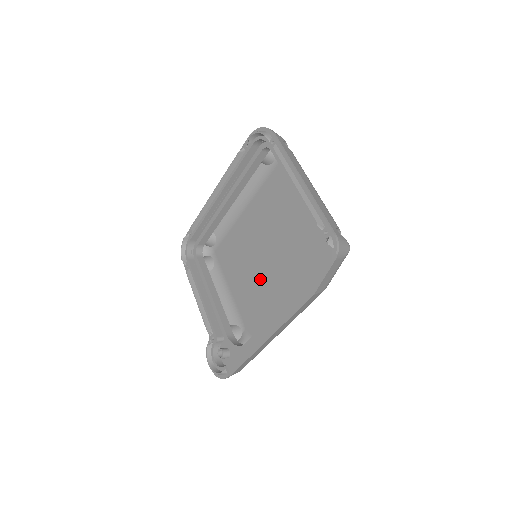
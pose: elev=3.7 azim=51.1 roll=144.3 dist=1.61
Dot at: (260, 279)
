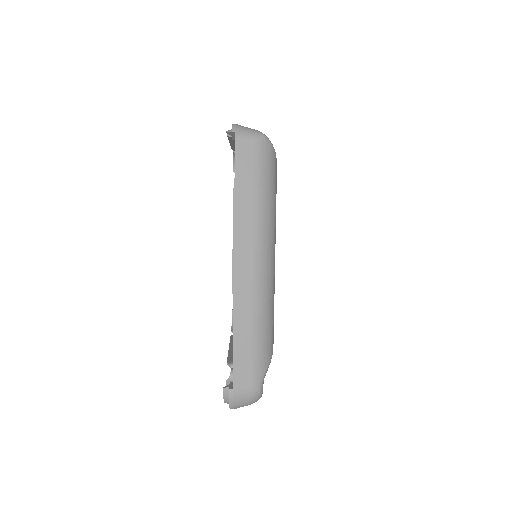
Dot at: occluded
